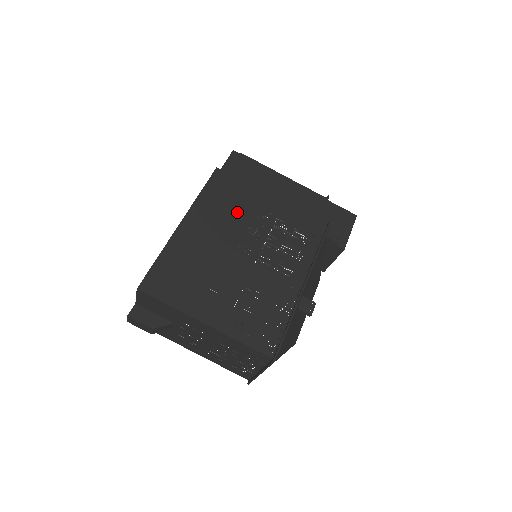
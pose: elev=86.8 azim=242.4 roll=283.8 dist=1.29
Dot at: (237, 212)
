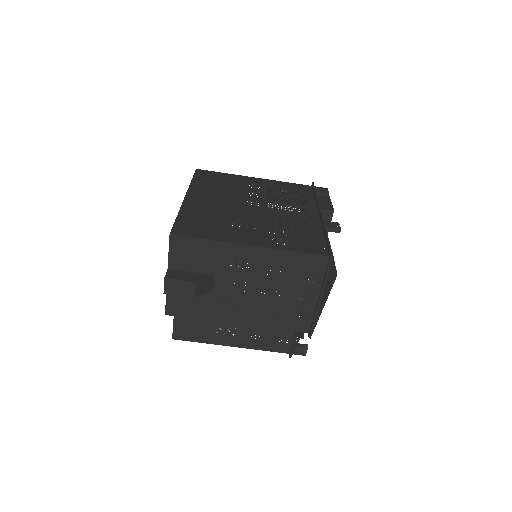
Dot at: (231, 187)
